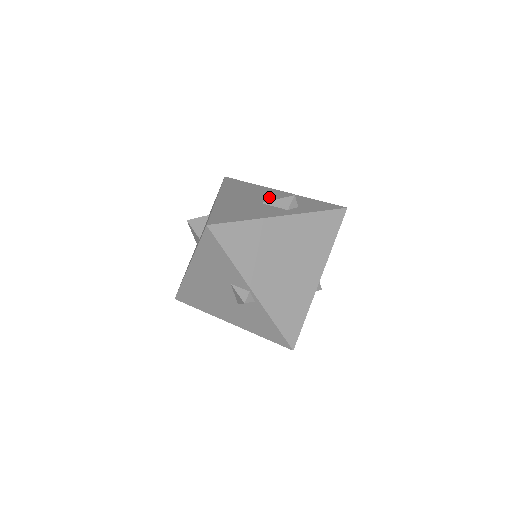
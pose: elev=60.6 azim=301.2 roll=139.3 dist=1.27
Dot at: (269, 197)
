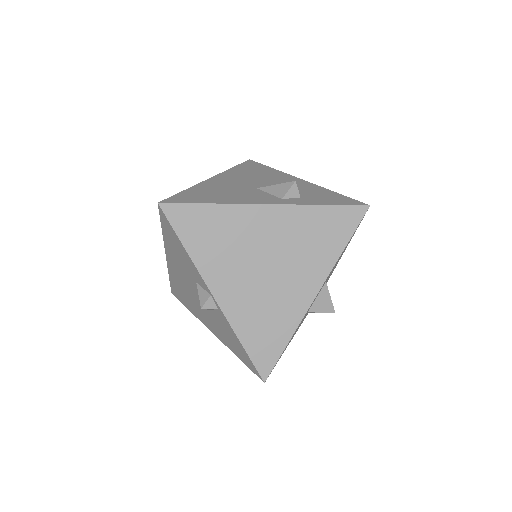
Dot at: (276, 183)
